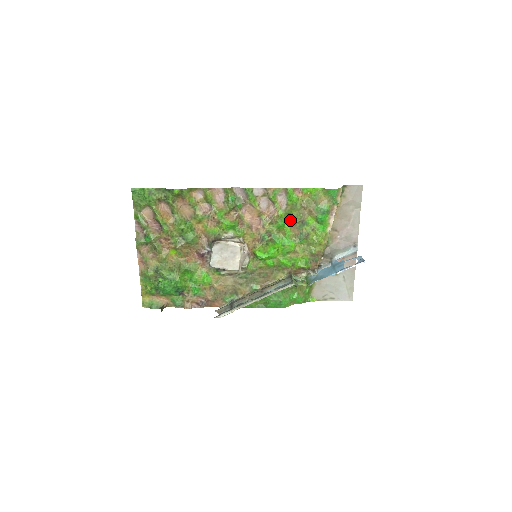
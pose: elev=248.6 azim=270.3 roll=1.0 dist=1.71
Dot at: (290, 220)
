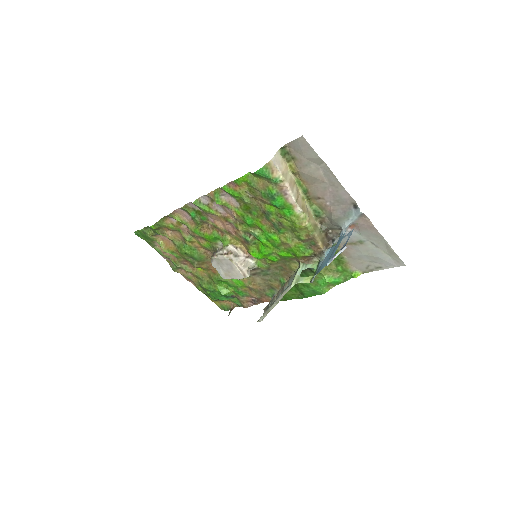
Dot at: (253, 214)
